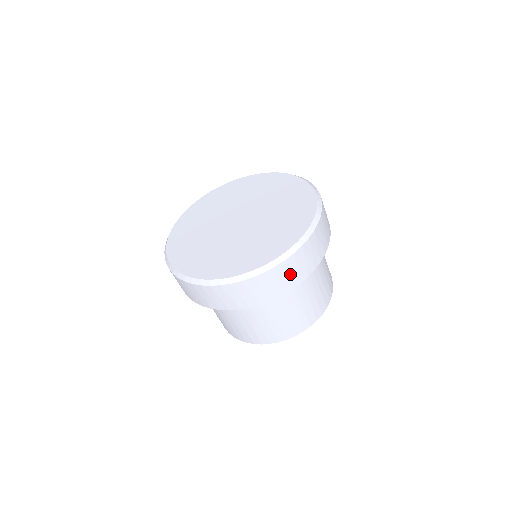
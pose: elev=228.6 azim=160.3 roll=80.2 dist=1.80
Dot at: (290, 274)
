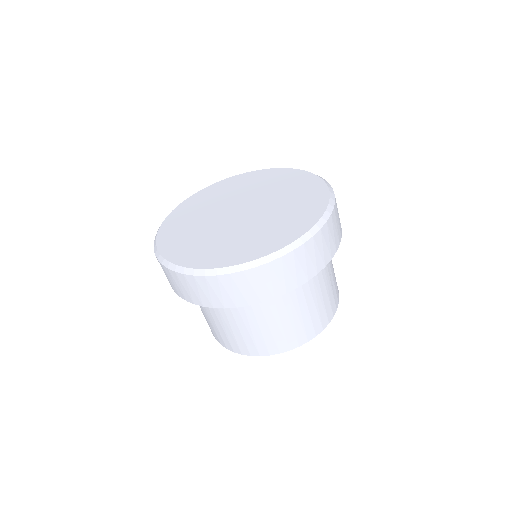
Dot at: (262, 284)
